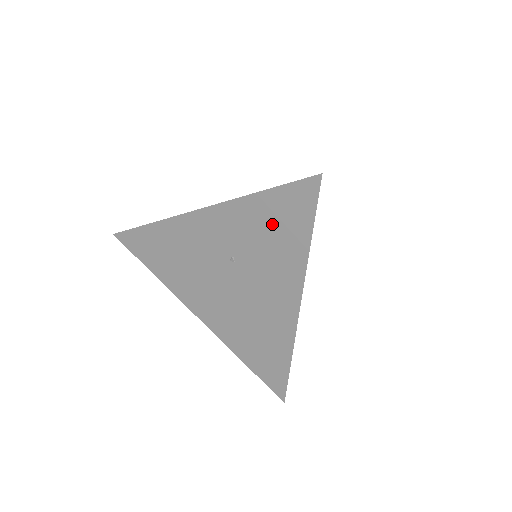
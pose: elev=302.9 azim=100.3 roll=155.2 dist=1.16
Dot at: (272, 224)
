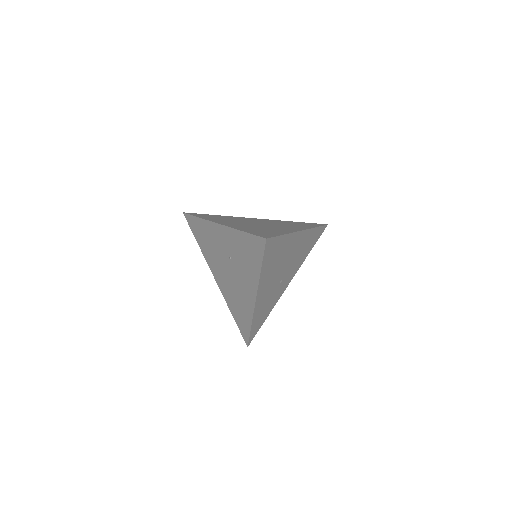
Dot at: (246, 251)
